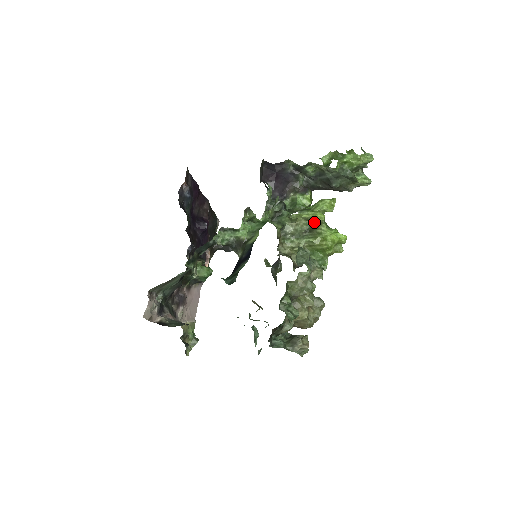
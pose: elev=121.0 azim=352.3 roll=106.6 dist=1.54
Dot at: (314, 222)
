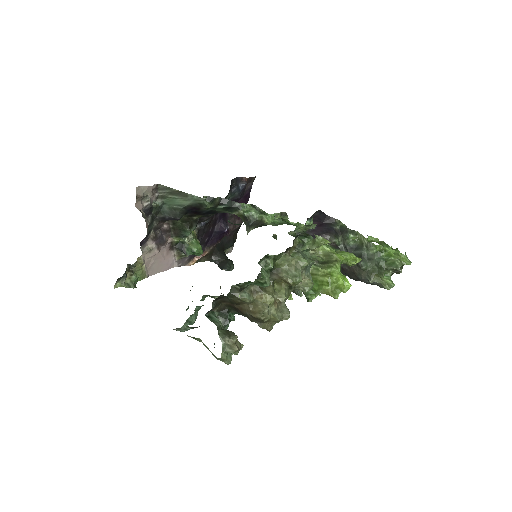
Dot at: (331, 259)
